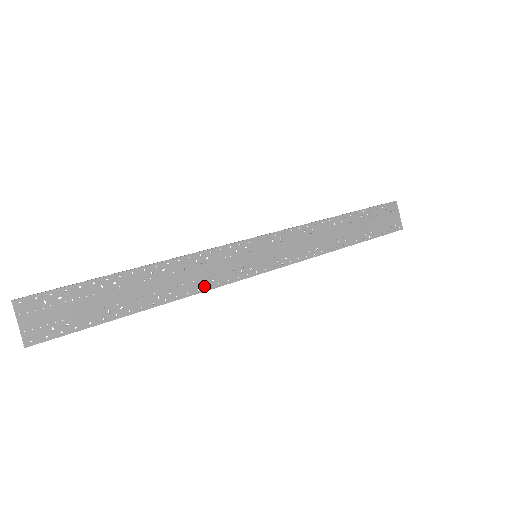
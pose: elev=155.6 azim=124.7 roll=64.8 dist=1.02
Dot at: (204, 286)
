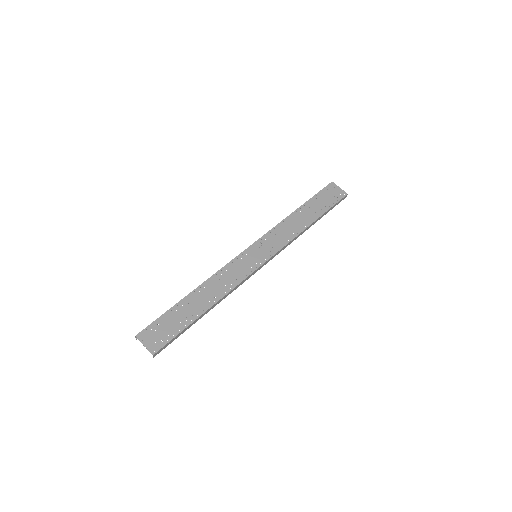
Dot at: (233, 285)
